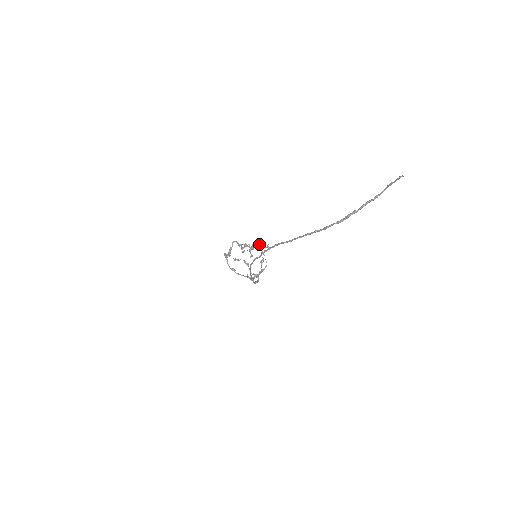
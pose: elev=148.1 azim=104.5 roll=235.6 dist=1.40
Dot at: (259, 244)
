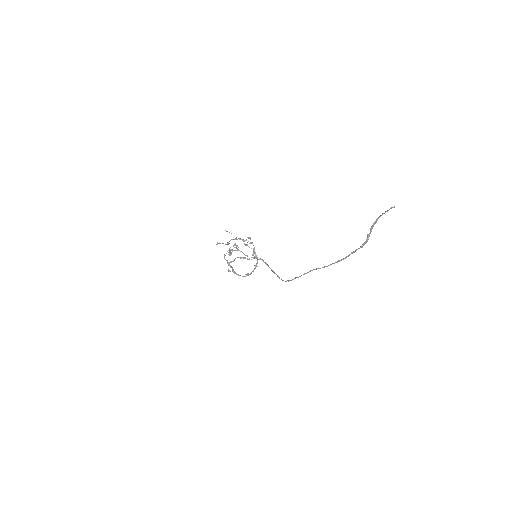
Dot at: (236, 238)
